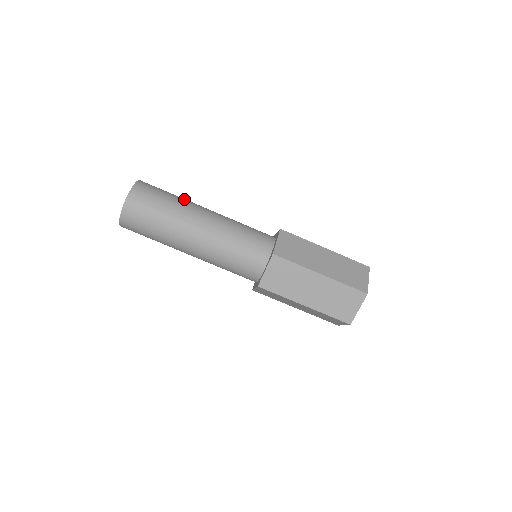
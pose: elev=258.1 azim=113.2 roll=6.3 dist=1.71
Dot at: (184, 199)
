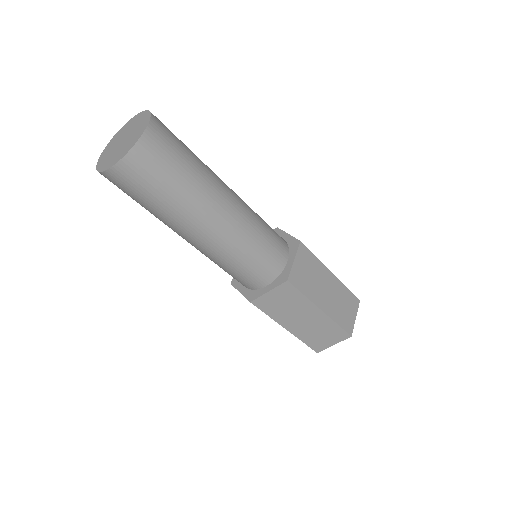
Dot at: (204, 166)
